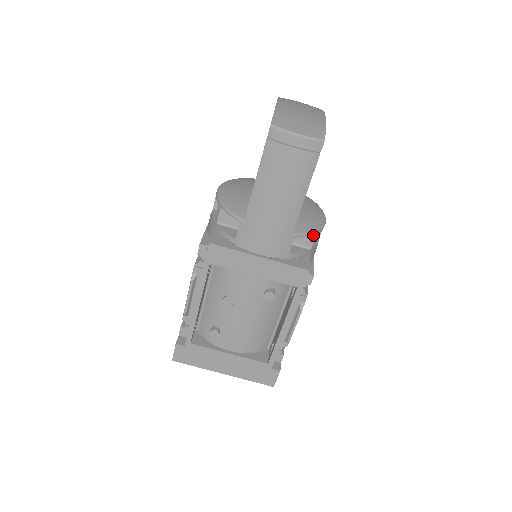
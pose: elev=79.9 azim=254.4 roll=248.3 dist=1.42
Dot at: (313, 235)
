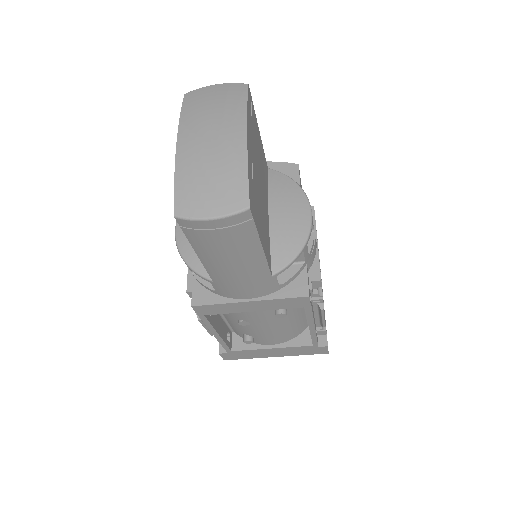
Dot at: (300, 252)
